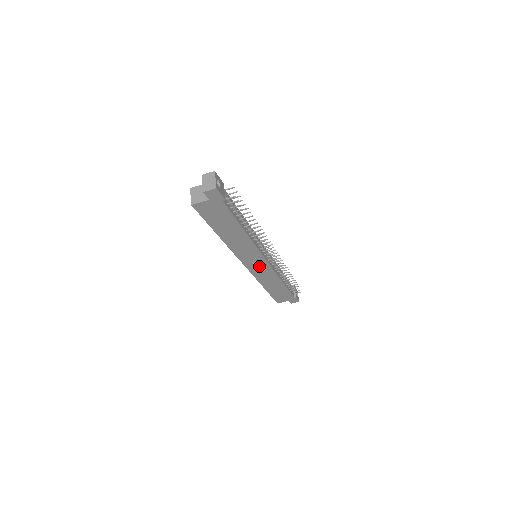
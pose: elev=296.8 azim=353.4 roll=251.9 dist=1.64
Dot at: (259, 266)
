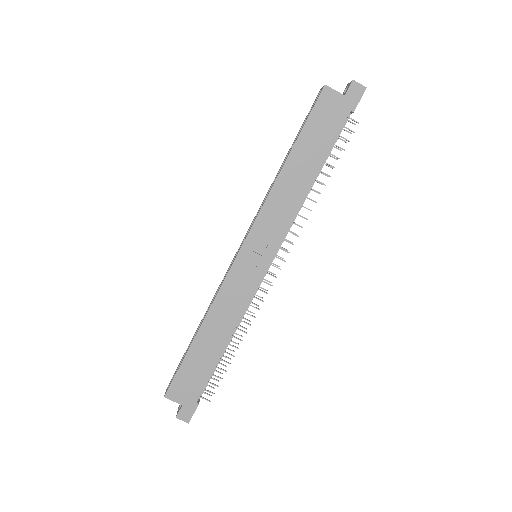
Dot at: (249, 269)
